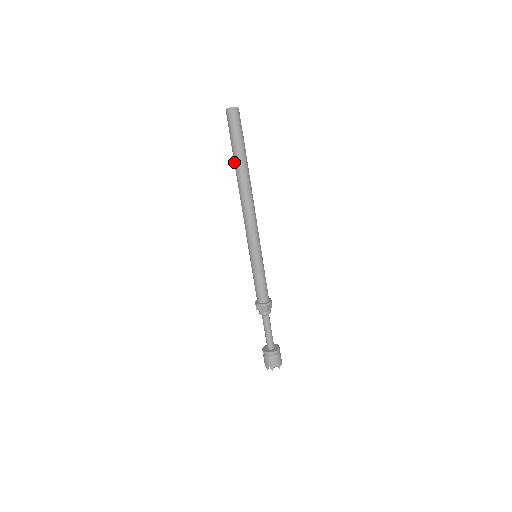
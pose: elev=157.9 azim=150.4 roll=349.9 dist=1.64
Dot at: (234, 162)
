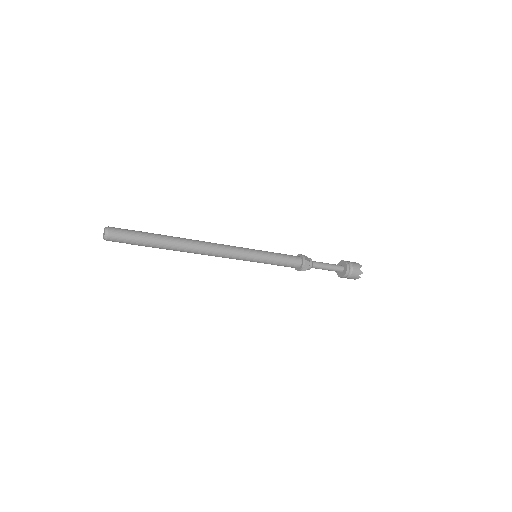
Dot at: occluded
